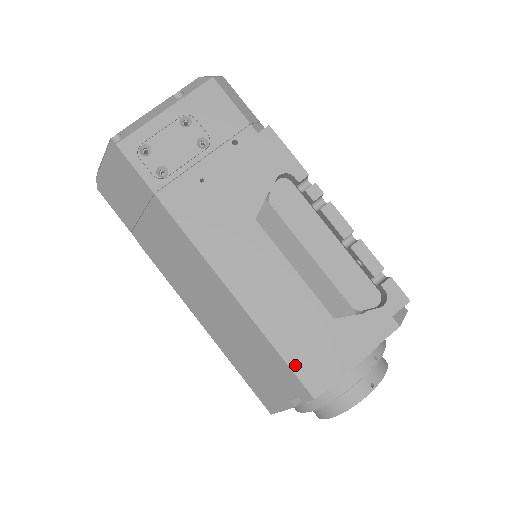
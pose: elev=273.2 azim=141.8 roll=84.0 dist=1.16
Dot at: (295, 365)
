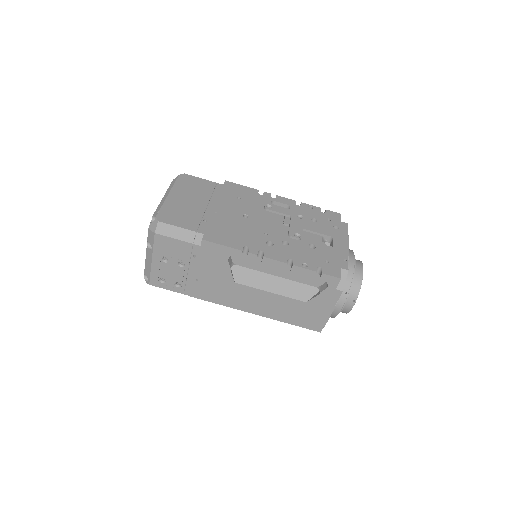
Dot at: (302, 325)
